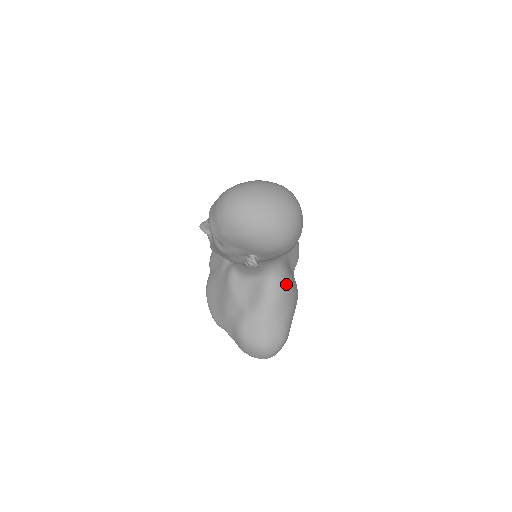
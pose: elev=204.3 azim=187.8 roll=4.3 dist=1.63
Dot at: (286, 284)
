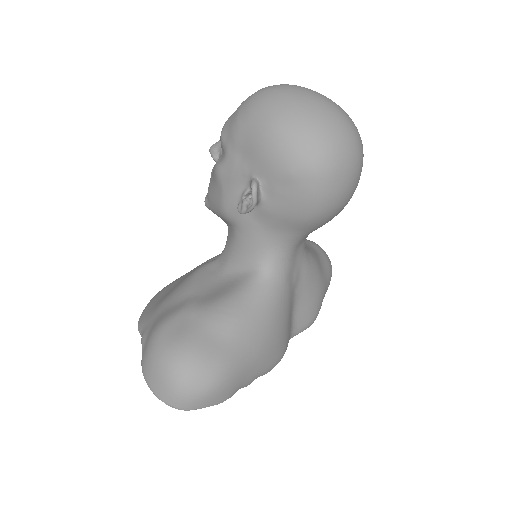
Dot at: (275, 306)
